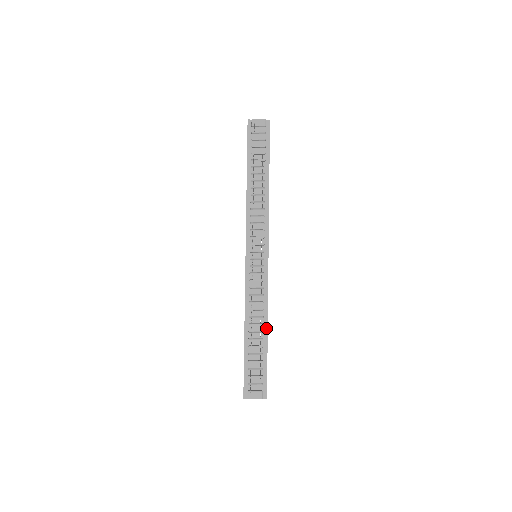
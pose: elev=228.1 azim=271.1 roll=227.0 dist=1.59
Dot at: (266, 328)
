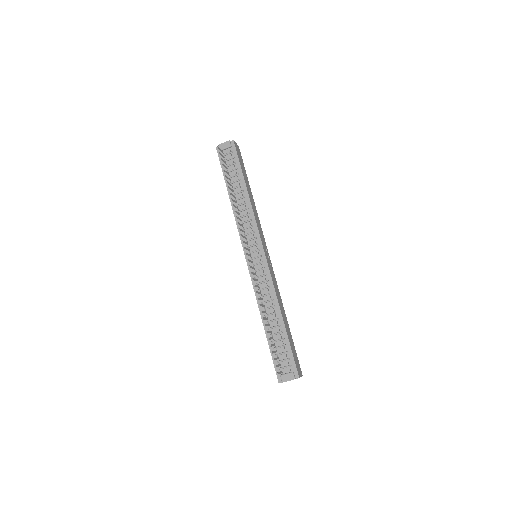
Dot at: (280, 315)
